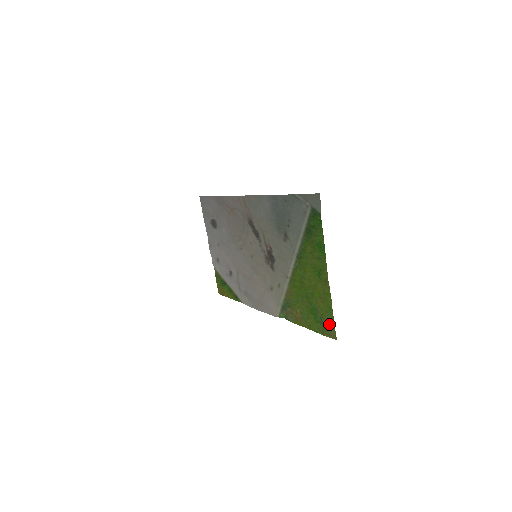
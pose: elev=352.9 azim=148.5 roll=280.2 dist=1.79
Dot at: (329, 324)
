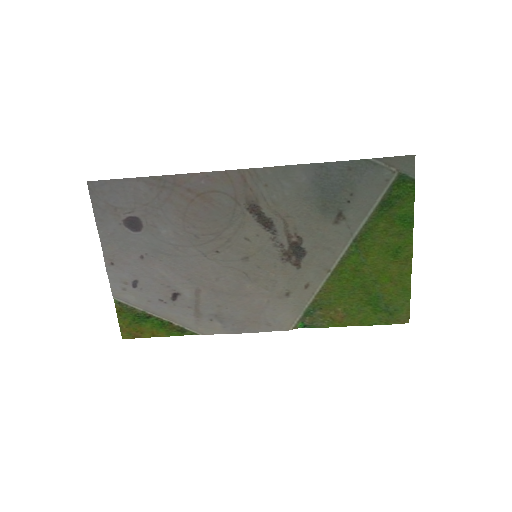
Dot at: (401, 308)
